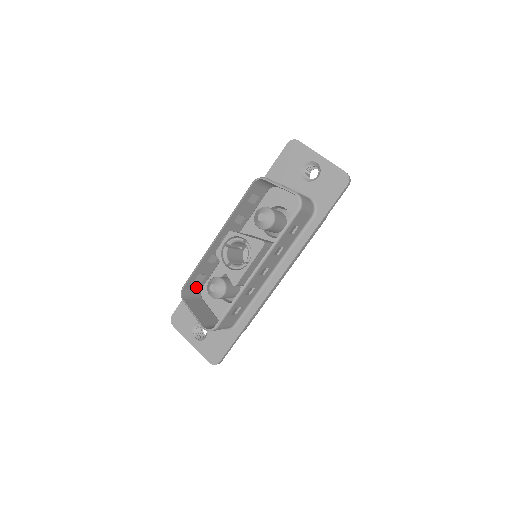
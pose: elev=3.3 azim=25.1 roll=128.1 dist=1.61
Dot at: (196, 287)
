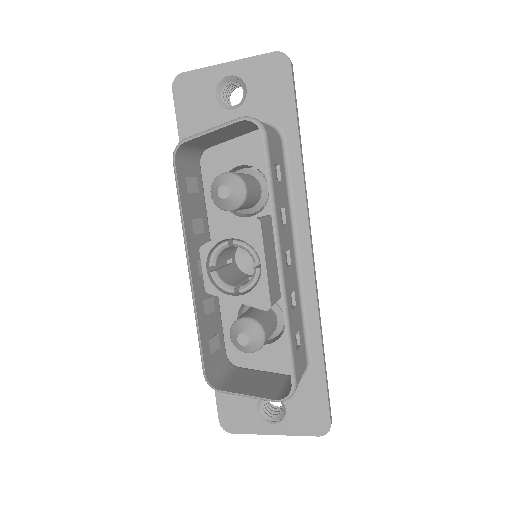
Dot at: (219, 360)
